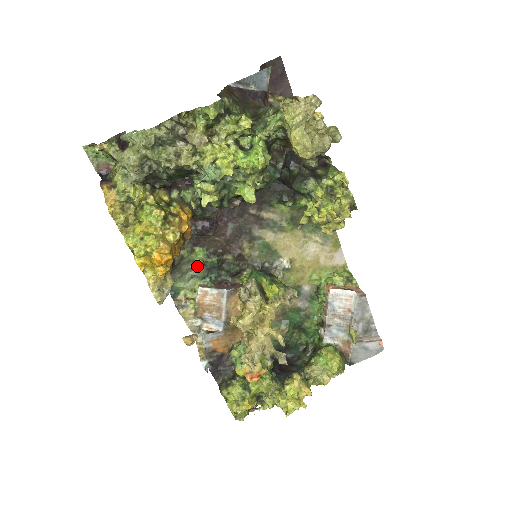
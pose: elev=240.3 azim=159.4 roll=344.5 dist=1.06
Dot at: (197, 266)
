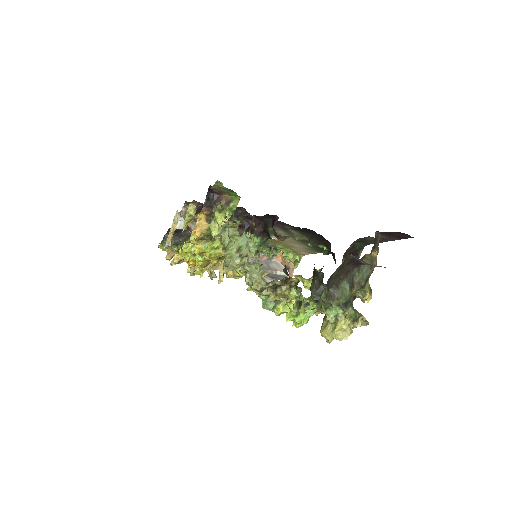
Dot at: occluded
